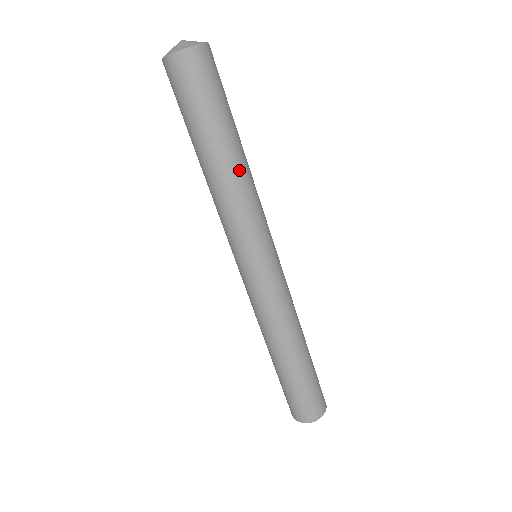
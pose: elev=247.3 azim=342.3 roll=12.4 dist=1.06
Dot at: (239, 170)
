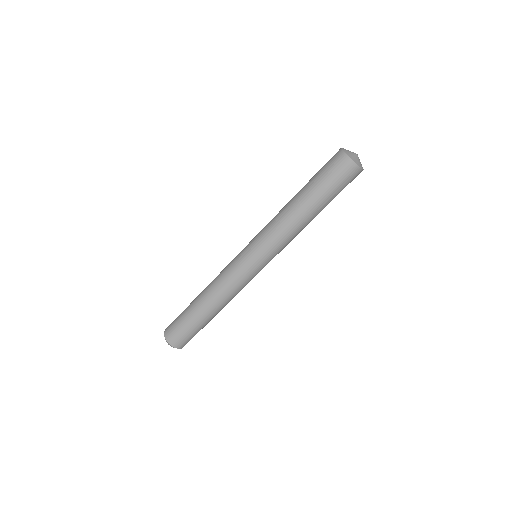
Dot at: (304, 223)
